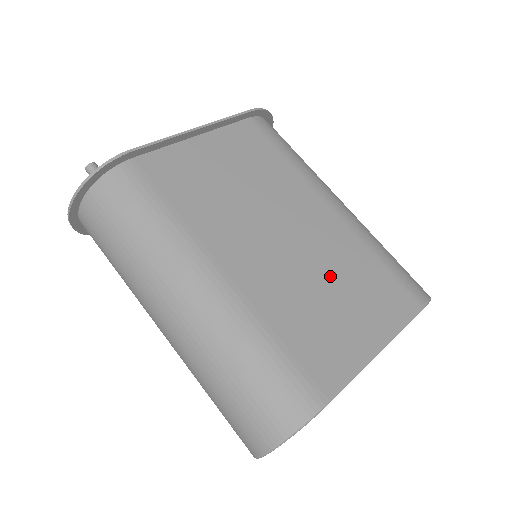
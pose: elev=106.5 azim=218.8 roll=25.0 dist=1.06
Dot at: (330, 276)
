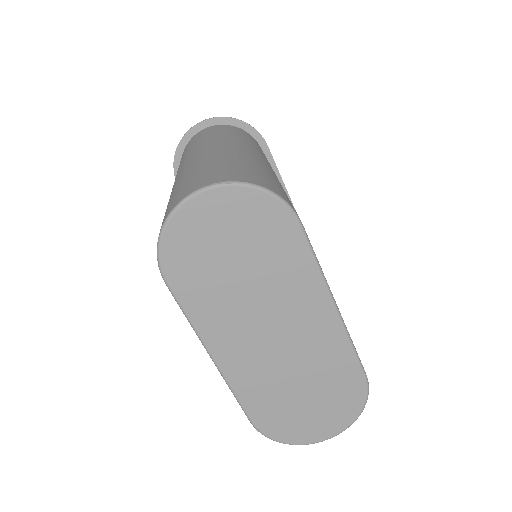
Dot at: occluded
